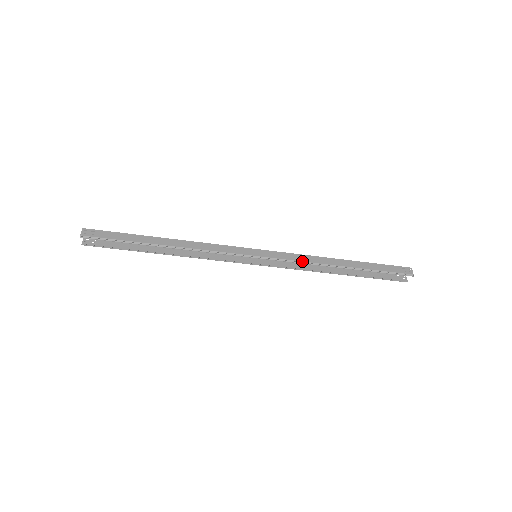
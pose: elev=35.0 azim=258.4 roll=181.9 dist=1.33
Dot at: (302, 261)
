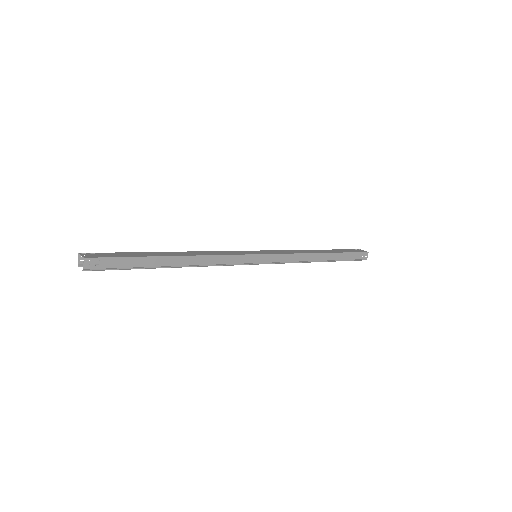
Dot at: (294, 261)
